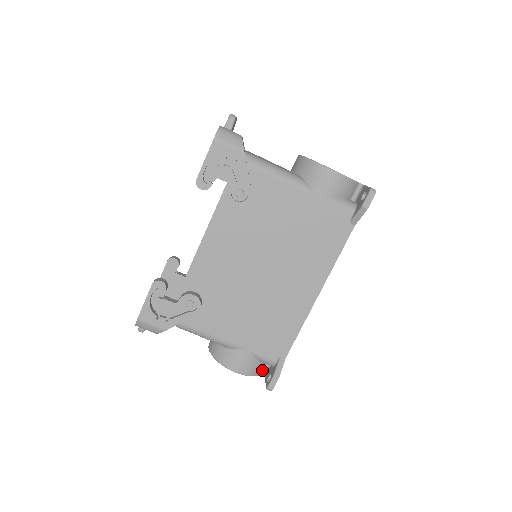
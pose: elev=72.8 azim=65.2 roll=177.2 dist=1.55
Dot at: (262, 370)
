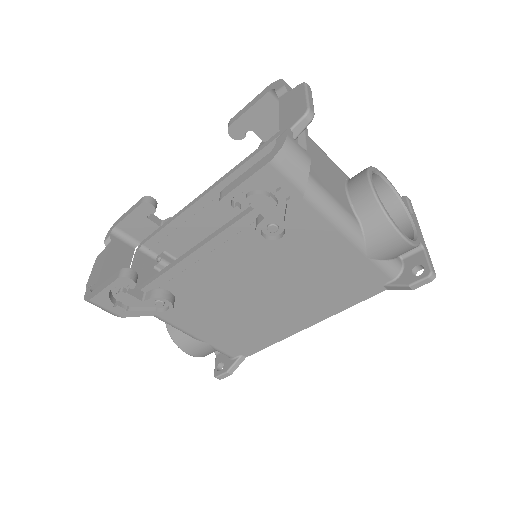
Dot at: occluded
